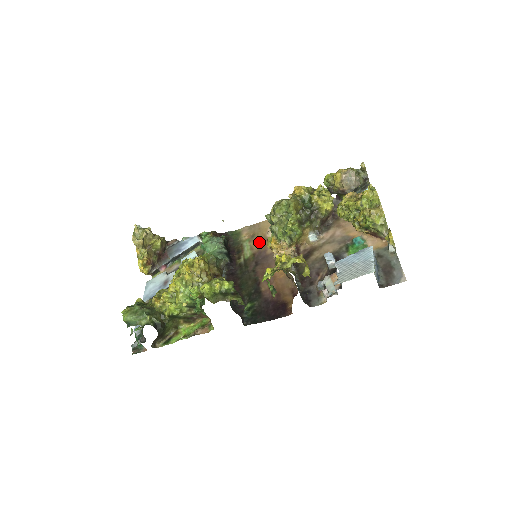
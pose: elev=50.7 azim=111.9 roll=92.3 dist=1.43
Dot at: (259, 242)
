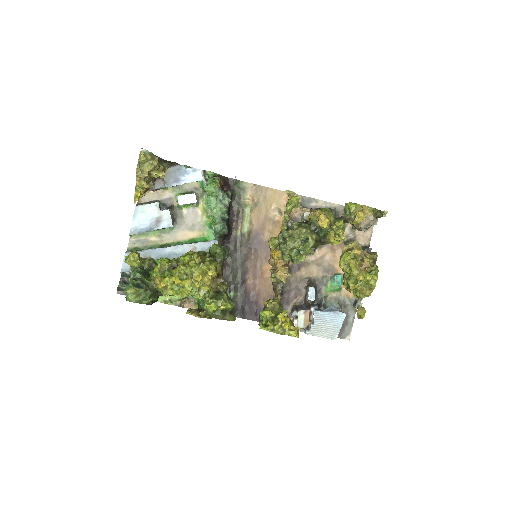
Dot at: (260, 218)
